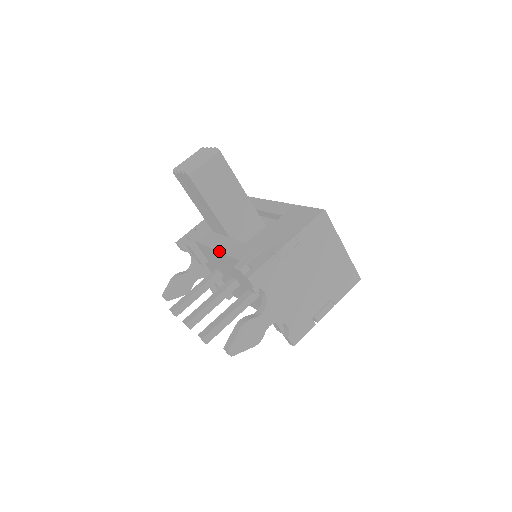
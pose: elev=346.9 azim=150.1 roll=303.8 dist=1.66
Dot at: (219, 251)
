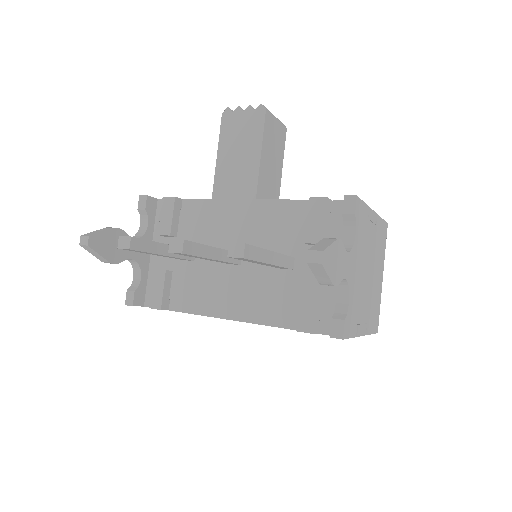
Dot at: (255, 199)
